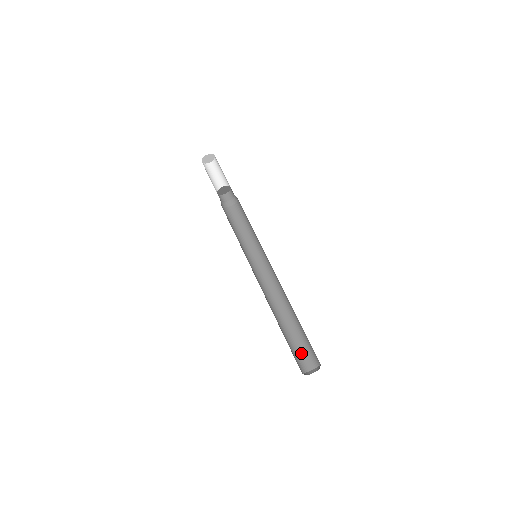
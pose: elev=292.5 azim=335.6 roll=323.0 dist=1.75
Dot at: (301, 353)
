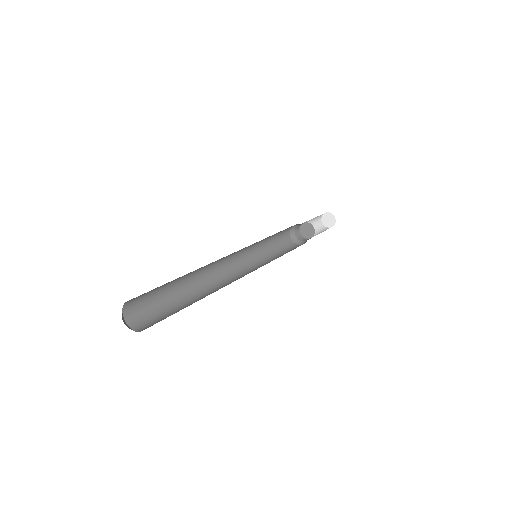
Dot at: (152, 314)
